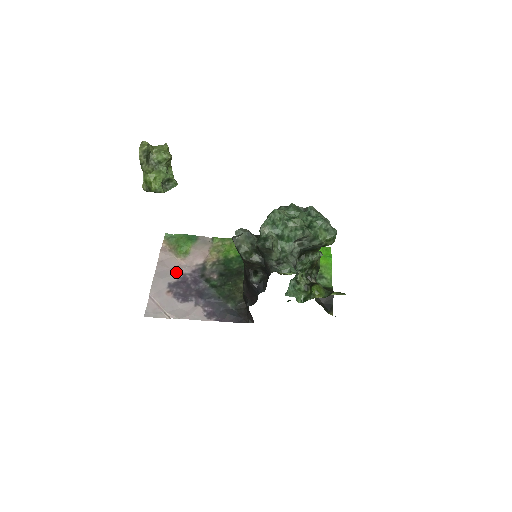
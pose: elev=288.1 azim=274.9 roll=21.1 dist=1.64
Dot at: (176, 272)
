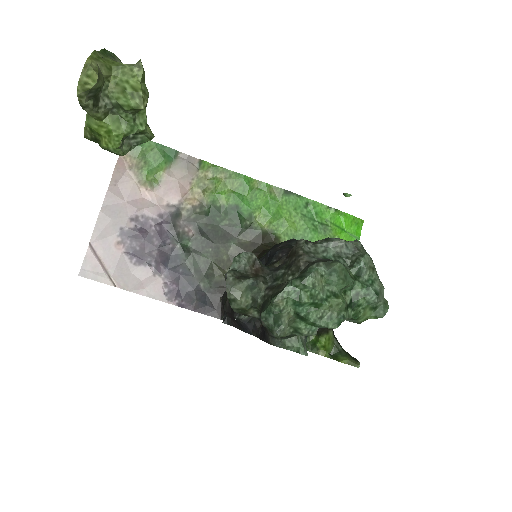
Dot at: (135, 212)
